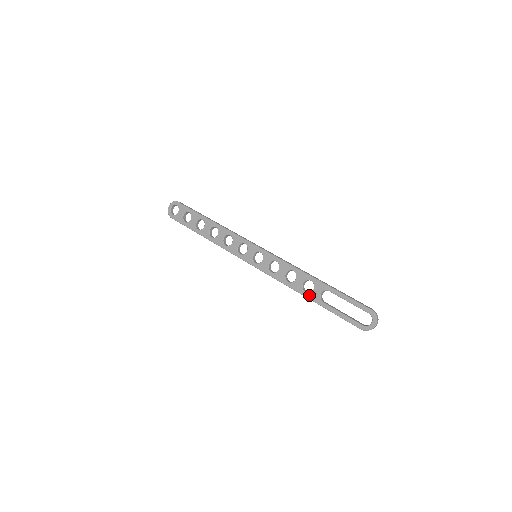
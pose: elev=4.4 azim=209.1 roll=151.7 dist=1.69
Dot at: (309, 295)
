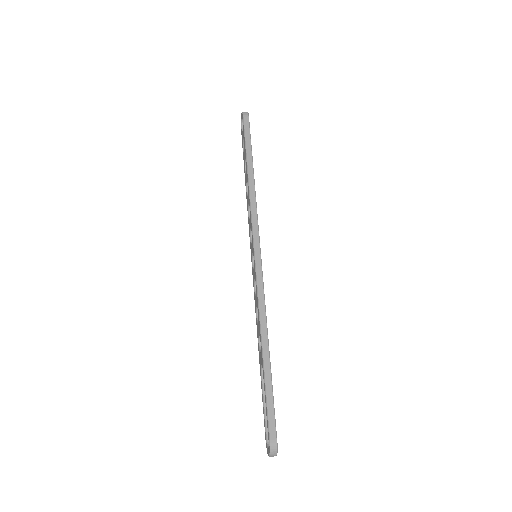
Dot at: (259, 353)
